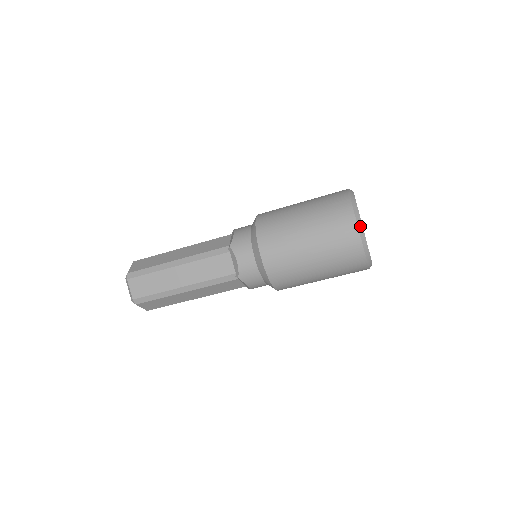
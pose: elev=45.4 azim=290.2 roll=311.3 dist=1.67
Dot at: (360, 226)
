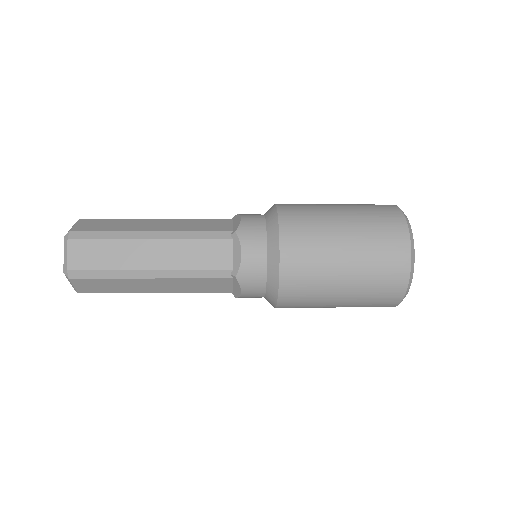
Dot at: occluded
